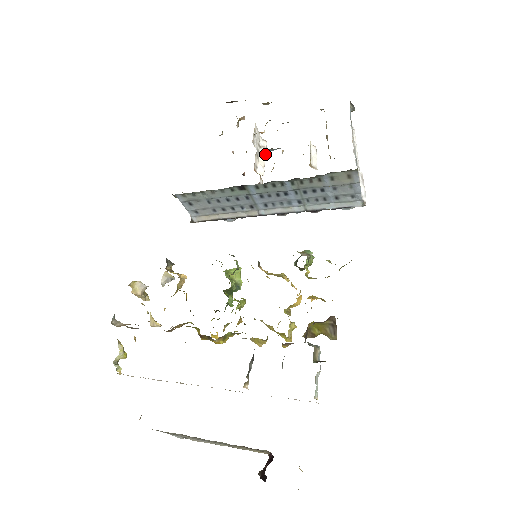
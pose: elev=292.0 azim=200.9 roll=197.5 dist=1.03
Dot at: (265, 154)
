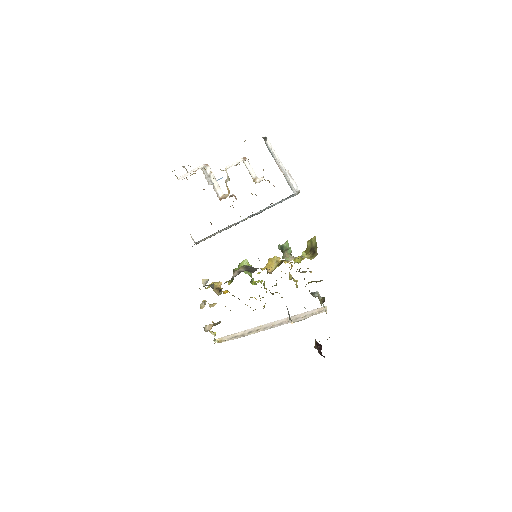
Dot at: (214, 176)
